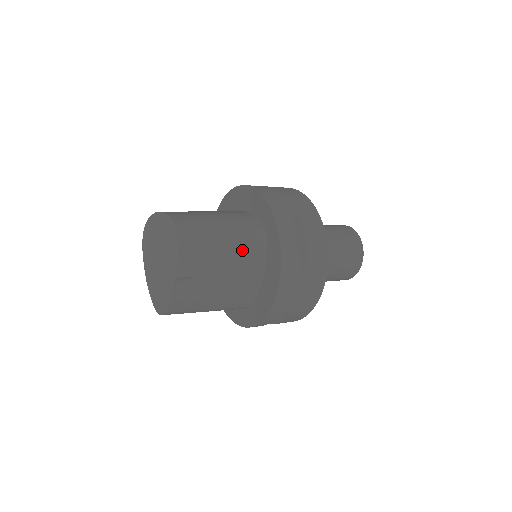
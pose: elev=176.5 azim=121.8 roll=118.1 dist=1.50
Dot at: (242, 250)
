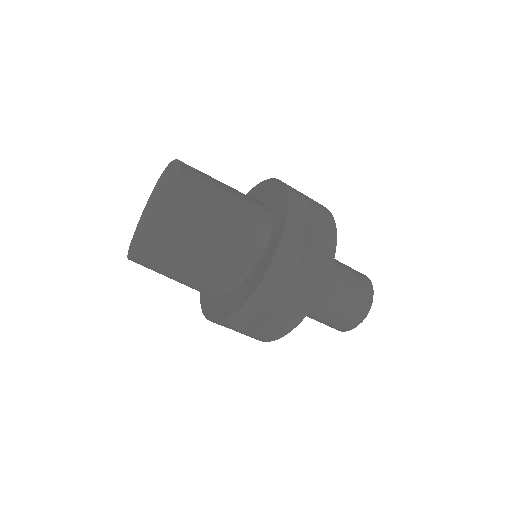
Dot at: occluded
